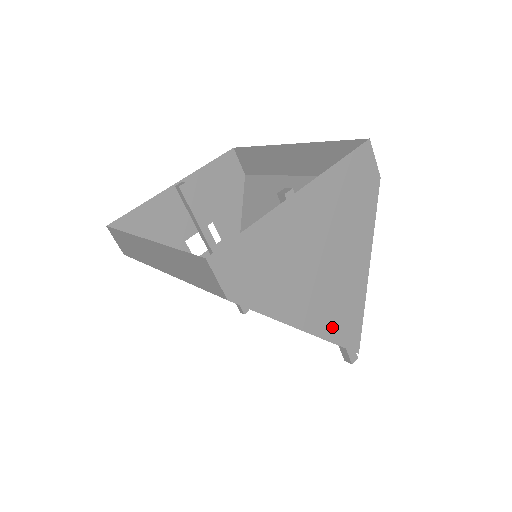
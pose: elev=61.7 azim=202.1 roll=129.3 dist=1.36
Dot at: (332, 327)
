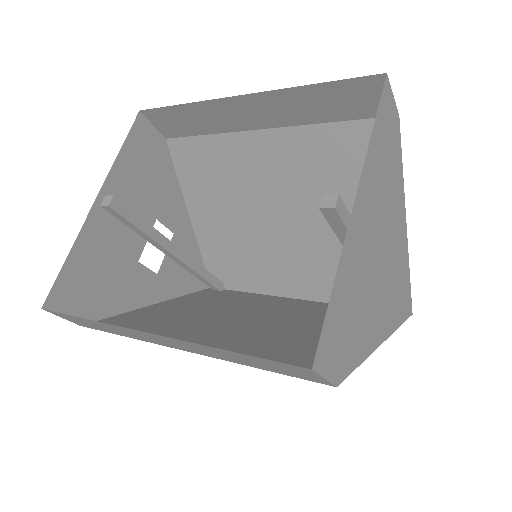
Dot at: (397, 313)
